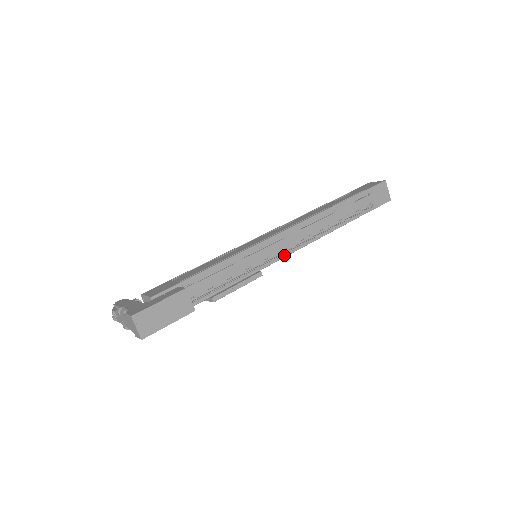
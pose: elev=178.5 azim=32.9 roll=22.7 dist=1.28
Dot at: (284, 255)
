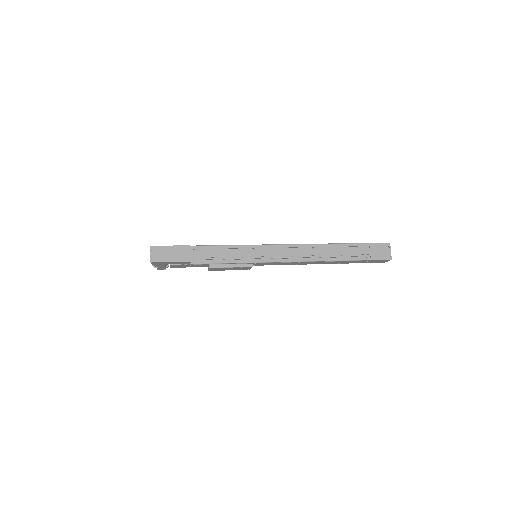
Dot at: (275, 260)
